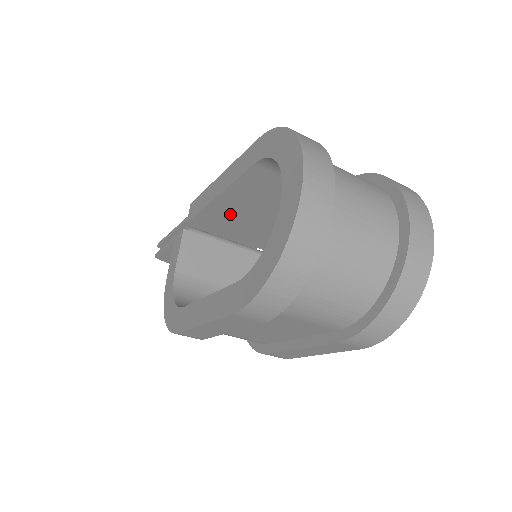
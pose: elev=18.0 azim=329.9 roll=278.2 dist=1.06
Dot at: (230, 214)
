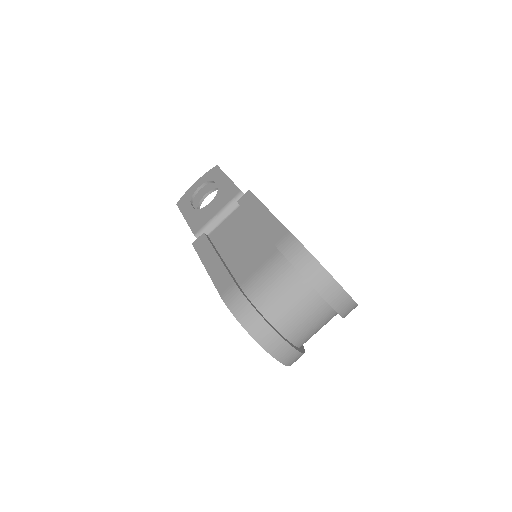
Dot at: occluded
